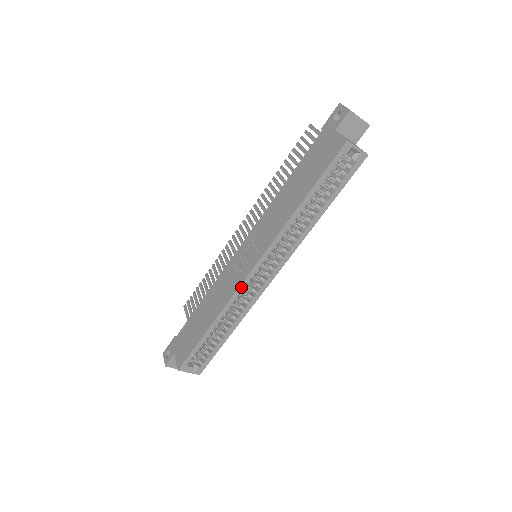
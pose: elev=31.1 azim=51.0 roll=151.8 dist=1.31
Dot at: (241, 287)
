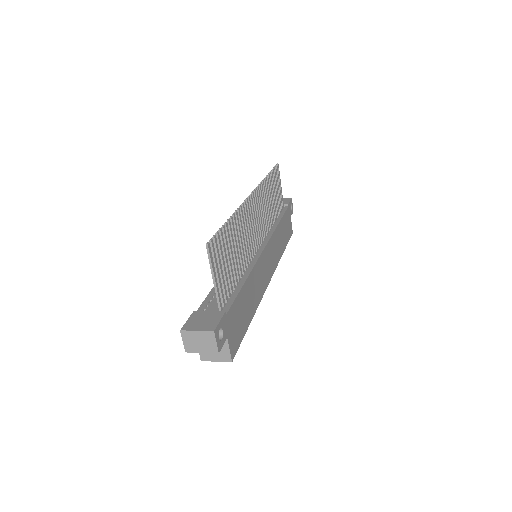
Dot at: occluded
